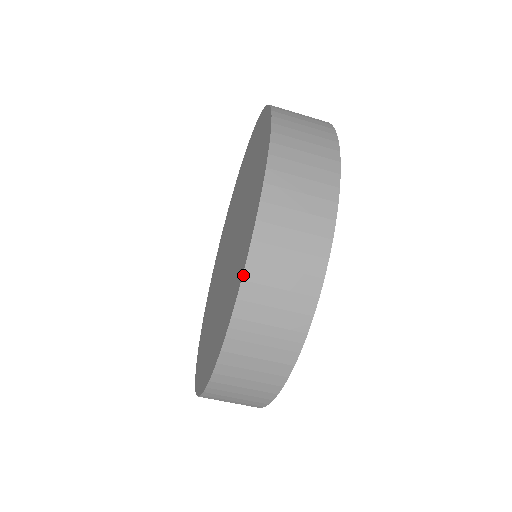
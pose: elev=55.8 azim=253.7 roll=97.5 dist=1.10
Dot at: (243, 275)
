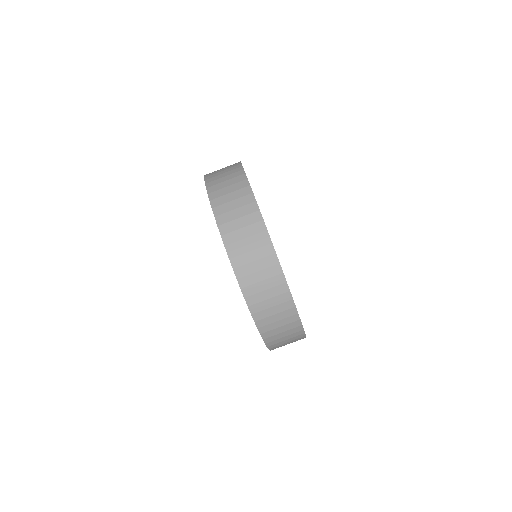
Dot at: (217, 224)
